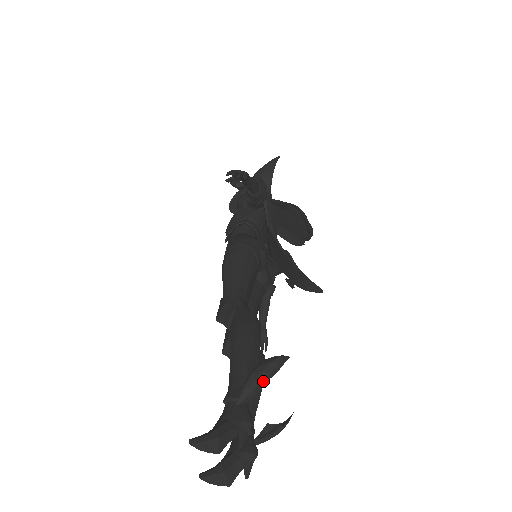
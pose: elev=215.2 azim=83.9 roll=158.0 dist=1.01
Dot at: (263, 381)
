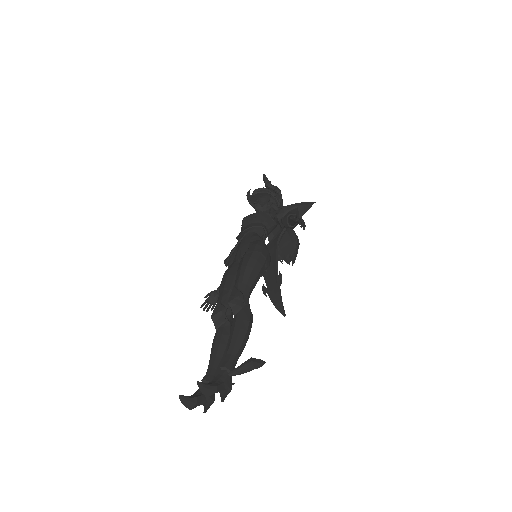
Dot at: (249, 371)
